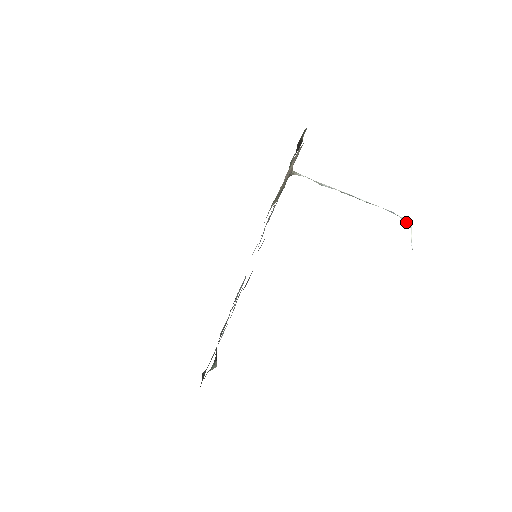
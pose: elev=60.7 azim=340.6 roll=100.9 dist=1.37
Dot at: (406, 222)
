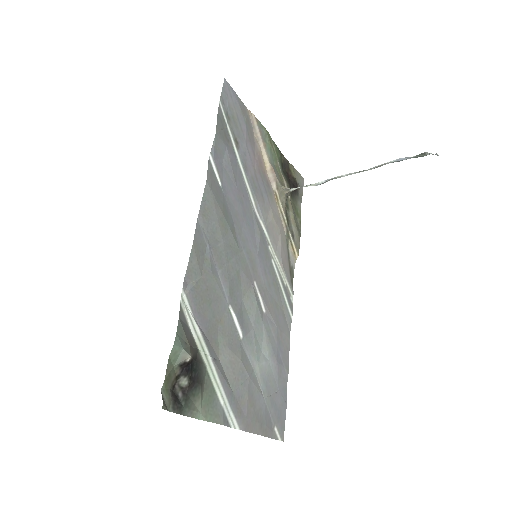
Dot at: (421, 155)
